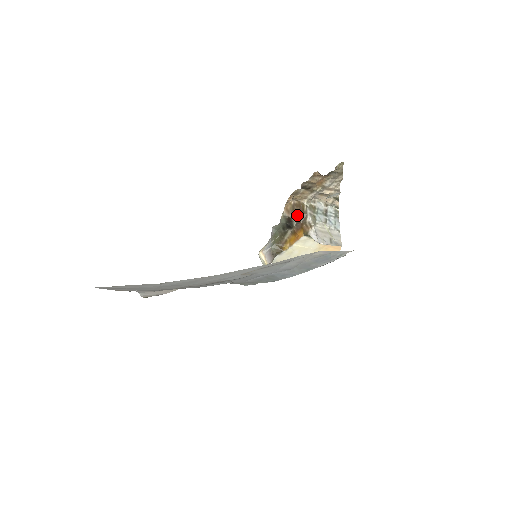
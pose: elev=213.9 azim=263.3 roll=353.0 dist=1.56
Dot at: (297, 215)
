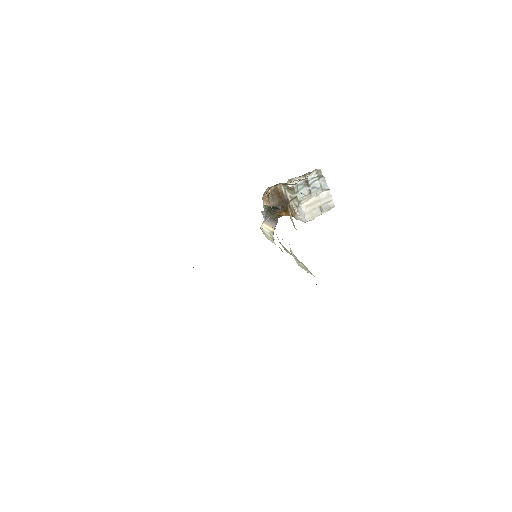
Dot at: (278, 202)
